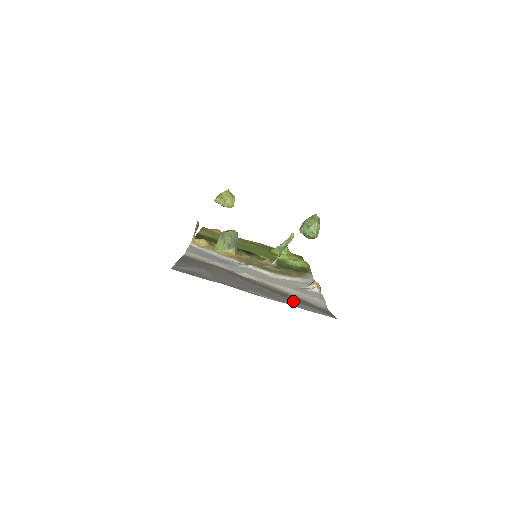
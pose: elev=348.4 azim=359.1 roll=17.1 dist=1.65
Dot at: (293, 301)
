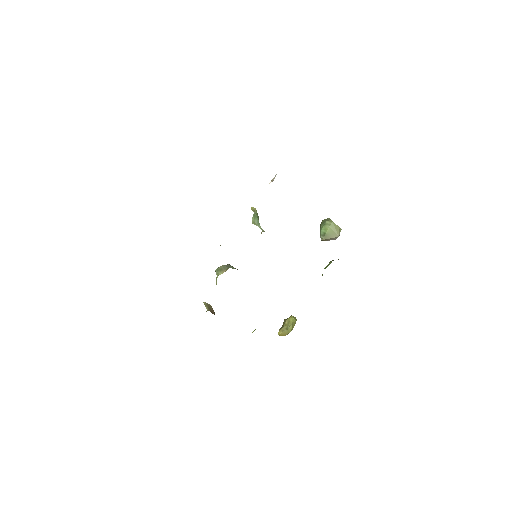
Dot at: occluded
